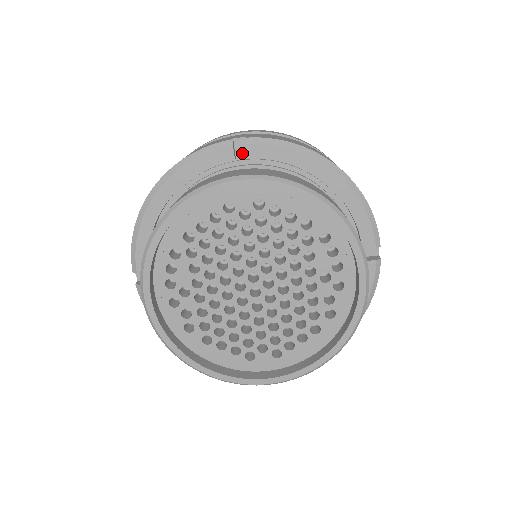
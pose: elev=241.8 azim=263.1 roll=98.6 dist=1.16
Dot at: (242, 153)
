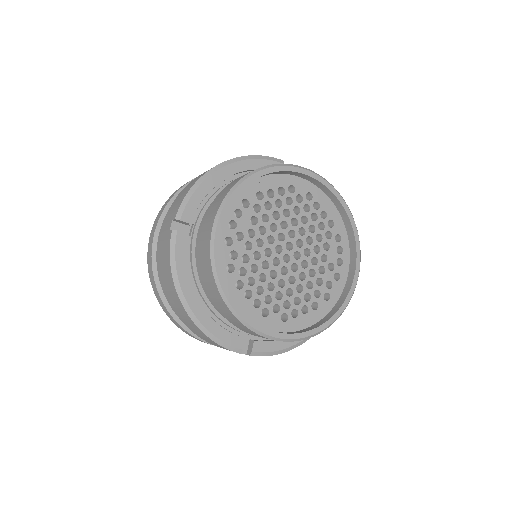
Dot at: occluded
